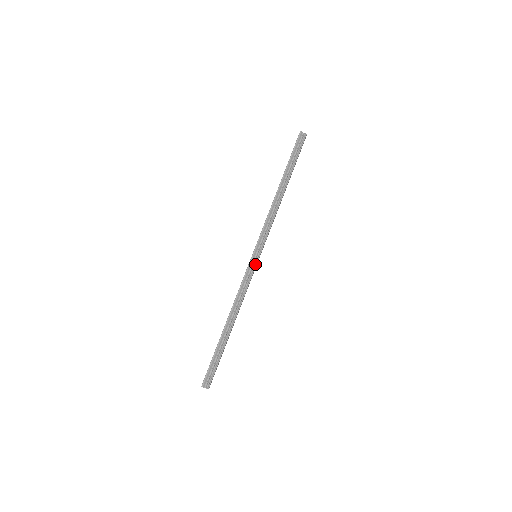
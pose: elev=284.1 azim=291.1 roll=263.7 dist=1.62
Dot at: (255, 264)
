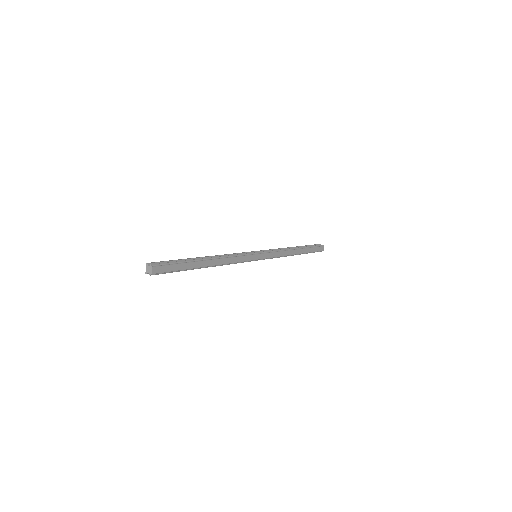
Dot at: (253, 254)
